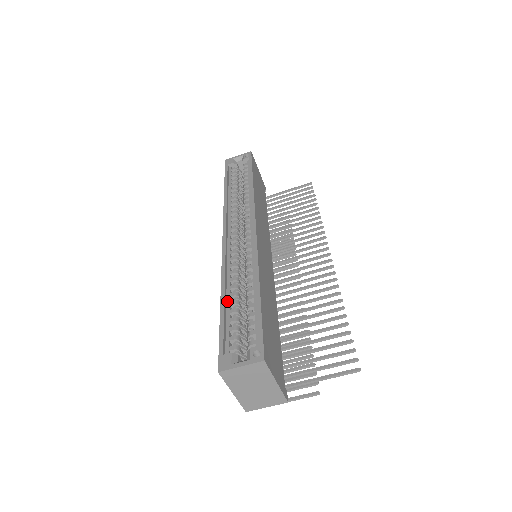
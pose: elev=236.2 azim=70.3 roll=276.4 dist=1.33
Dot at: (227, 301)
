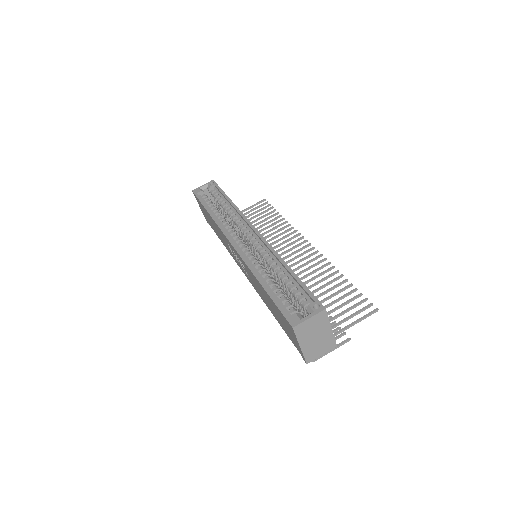
Dot at: (265, 284)
